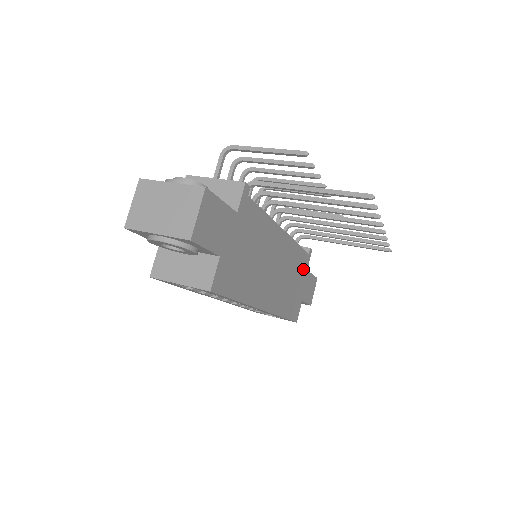
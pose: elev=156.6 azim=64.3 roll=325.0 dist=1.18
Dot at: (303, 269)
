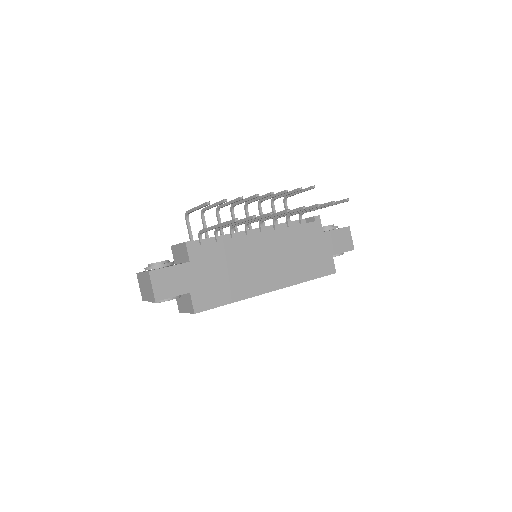
Dot at: (315, 236)
